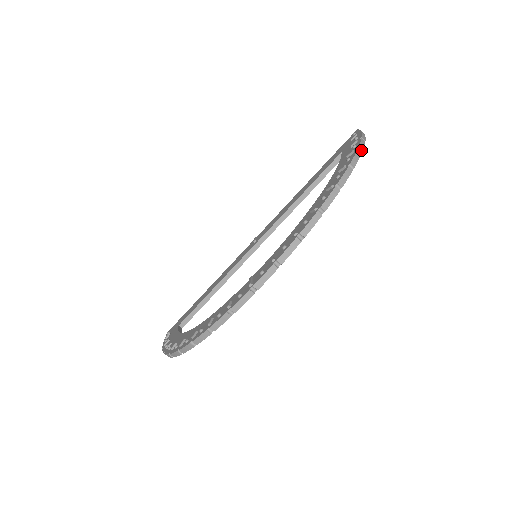
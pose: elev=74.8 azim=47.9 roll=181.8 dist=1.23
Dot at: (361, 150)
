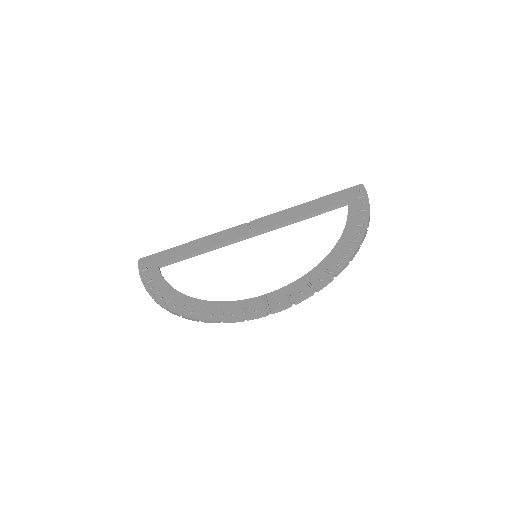
Dot at: (368, 226)
